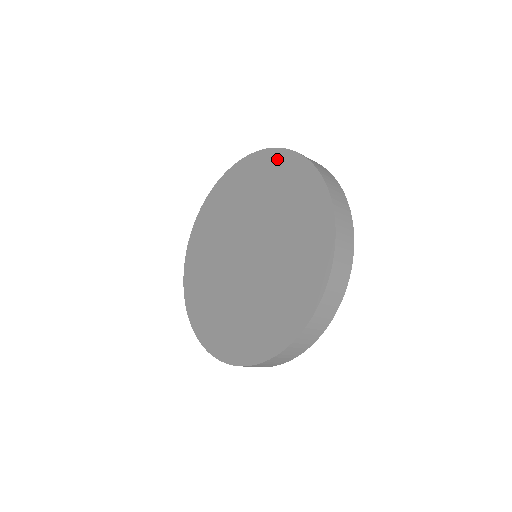
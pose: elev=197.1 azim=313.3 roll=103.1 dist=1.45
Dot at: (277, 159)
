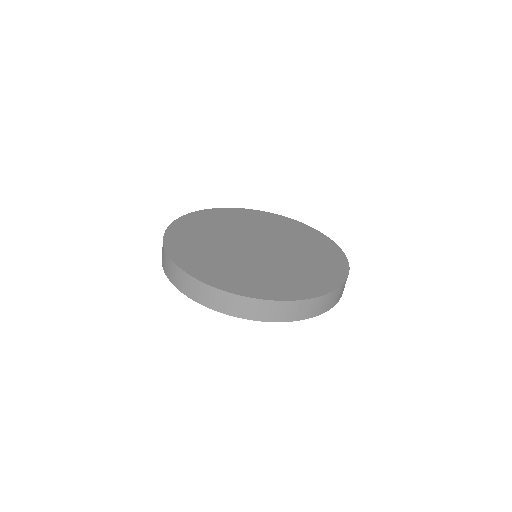
Dot at: (324, 240)
